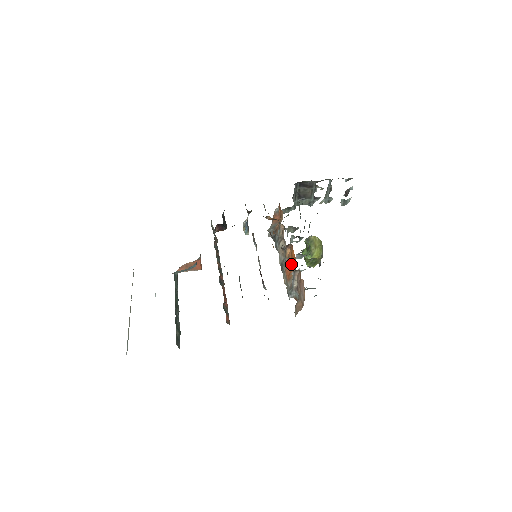
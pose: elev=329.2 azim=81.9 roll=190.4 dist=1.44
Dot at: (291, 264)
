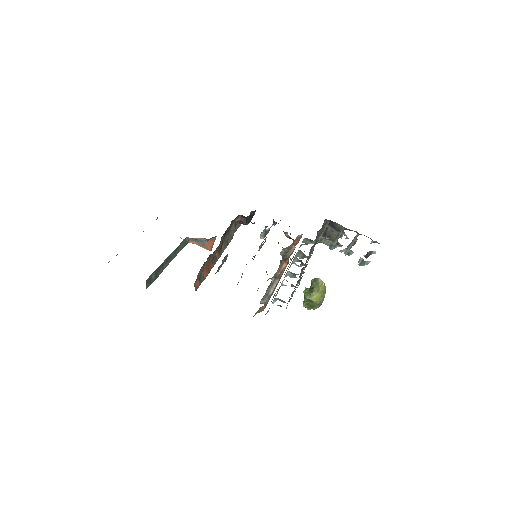
Dot at: (280, 277)
